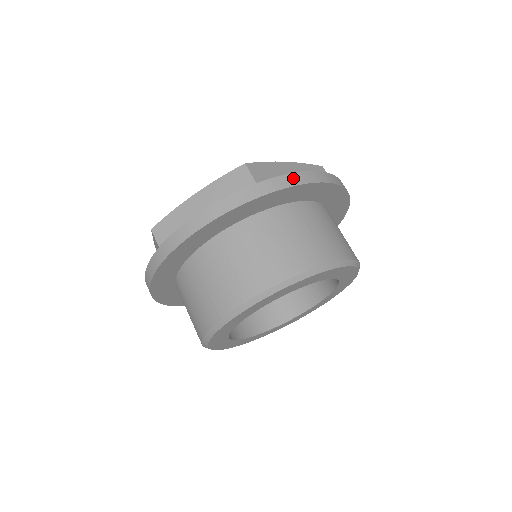
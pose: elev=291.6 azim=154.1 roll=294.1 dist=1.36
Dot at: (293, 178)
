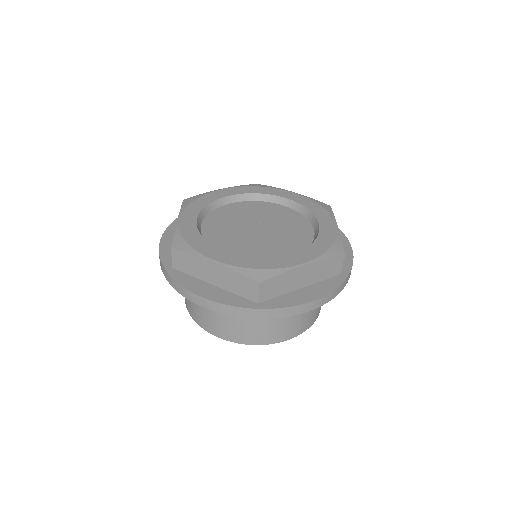
Dot at: (288, 311)
